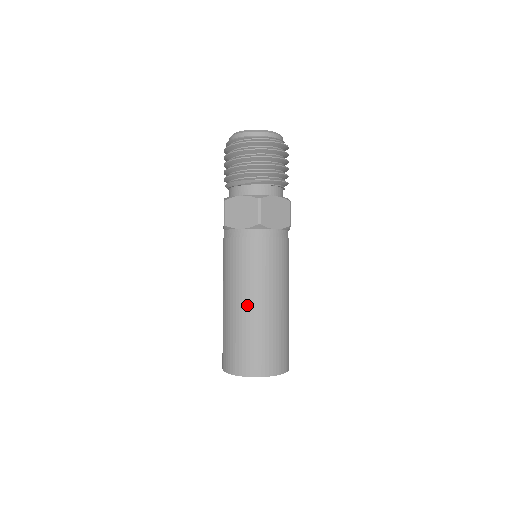
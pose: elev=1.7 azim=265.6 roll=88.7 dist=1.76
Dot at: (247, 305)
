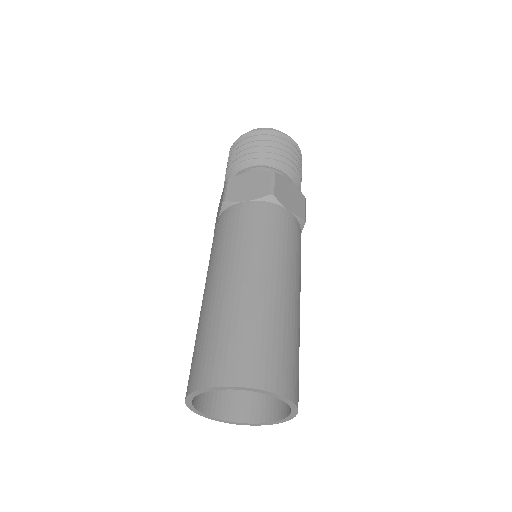
Dot at: (205, 295)
